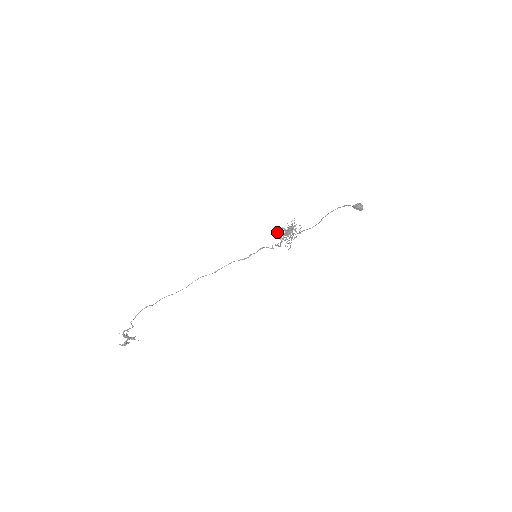
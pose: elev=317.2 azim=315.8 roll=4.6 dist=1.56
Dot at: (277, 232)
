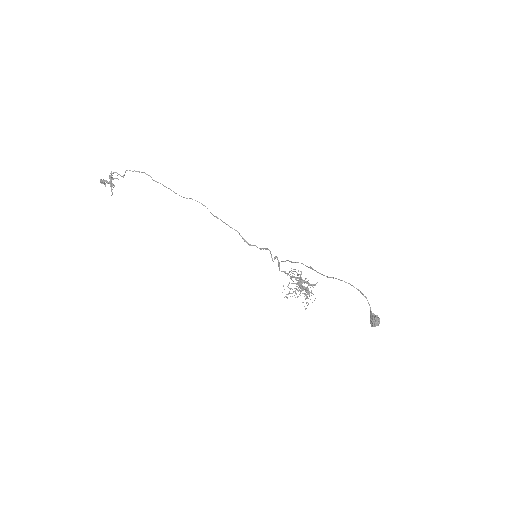
Dot at: (294, 269)
